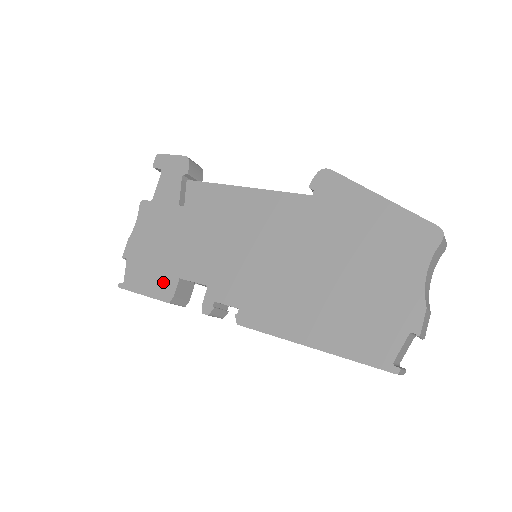
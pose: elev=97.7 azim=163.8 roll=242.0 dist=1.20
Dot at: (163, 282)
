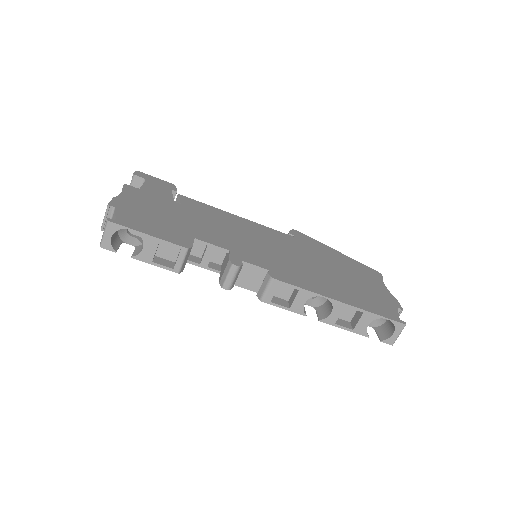
Dot at: (175, 234)
